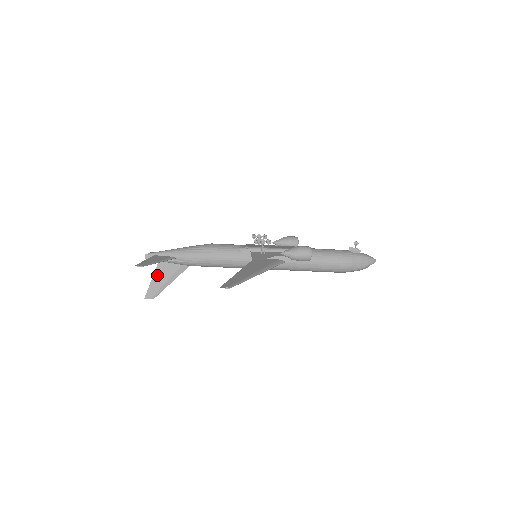
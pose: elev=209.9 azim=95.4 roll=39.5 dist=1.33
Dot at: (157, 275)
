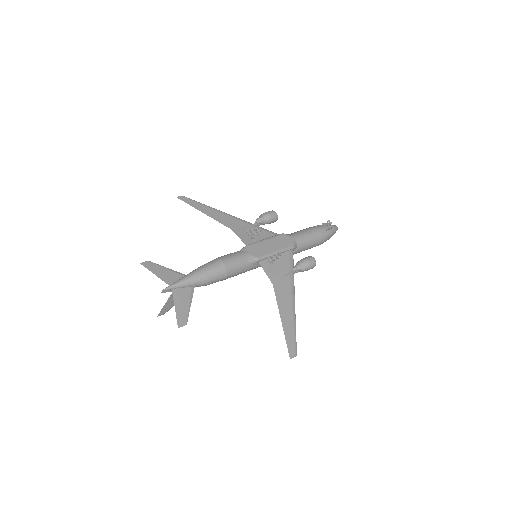
Dot at: (171, 299)
